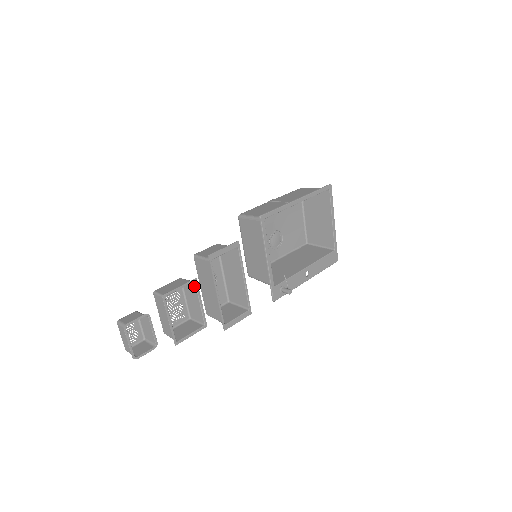
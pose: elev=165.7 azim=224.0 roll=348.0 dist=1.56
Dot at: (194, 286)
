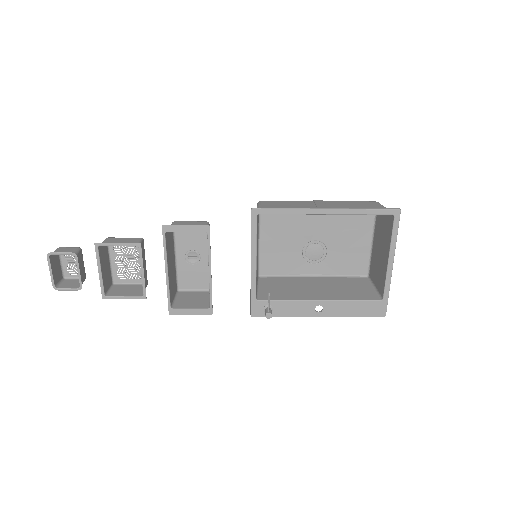
Dot at: (139, 251)
